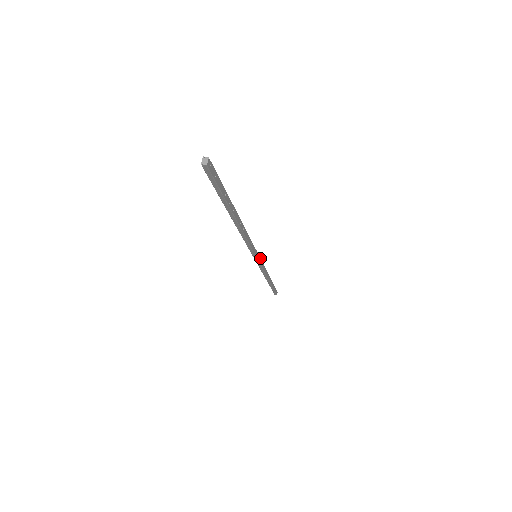
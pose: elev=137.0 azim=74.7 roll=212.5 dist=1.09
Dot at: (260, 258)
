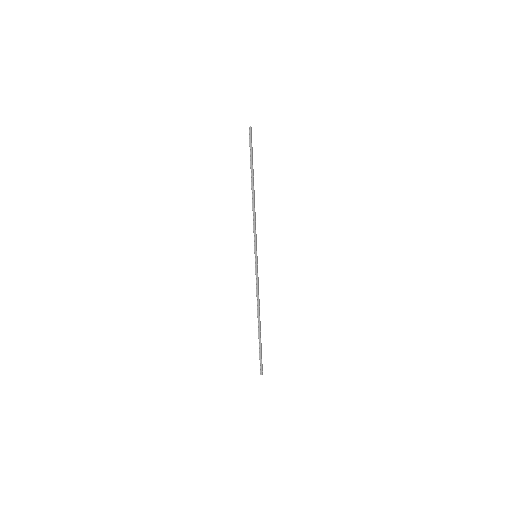
Dot at: occluded
